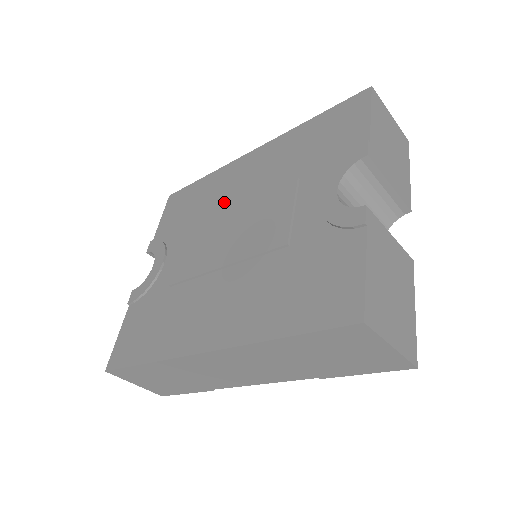
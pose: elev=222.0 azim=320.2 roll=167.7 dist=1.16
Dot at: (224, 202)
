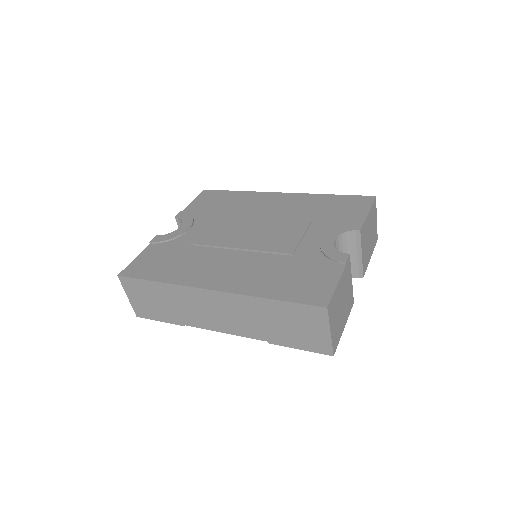
Dot at: (251, 213)
